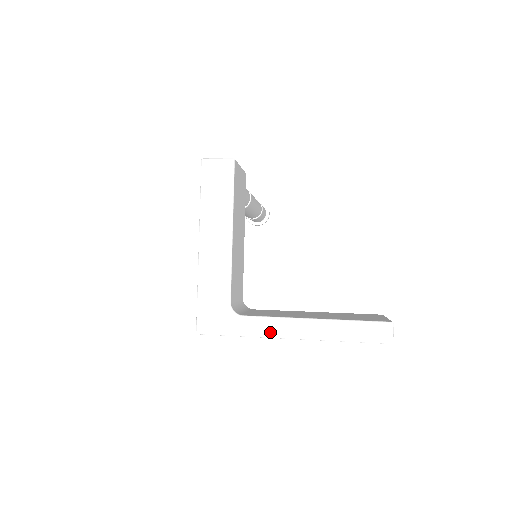
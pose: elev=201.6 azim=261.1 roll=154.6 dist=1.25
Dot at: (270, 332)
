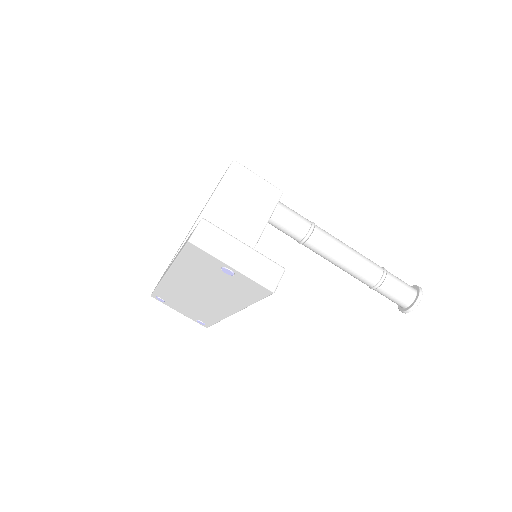
Dot at: occluded
